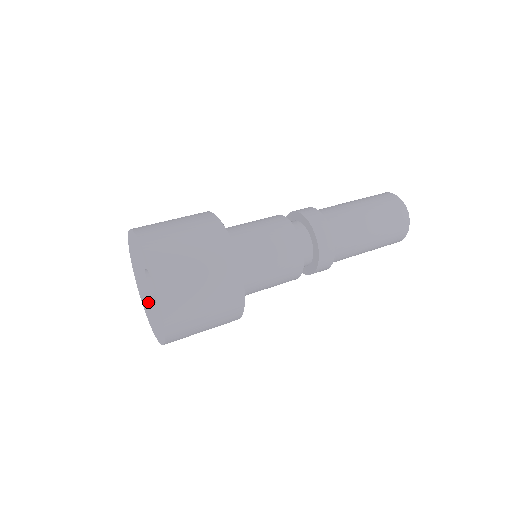
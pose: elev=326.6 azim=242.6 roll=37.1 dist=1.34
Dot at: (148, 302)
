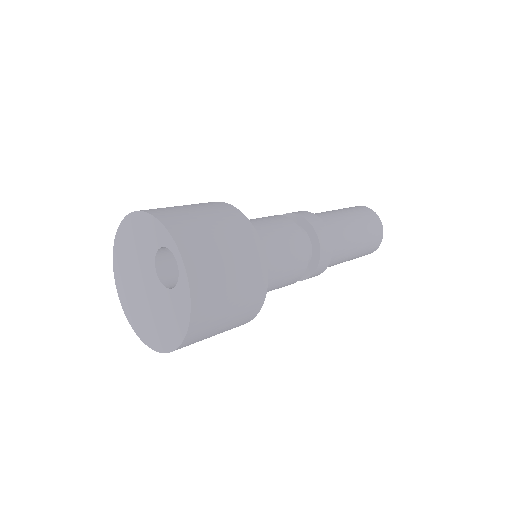
Dot at: (149, 303)
